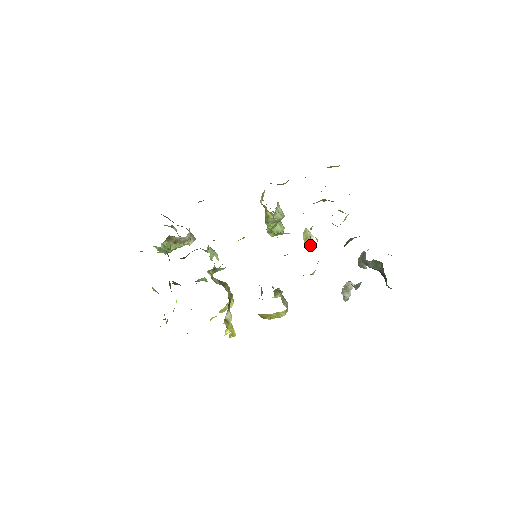
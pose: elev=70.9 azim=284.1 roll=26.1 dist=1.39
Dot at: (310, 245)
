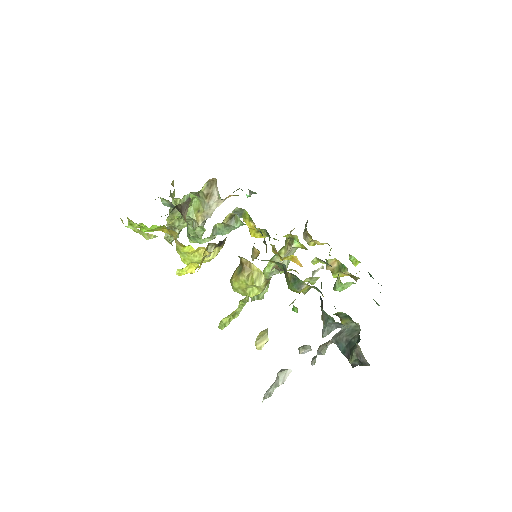
Dot at: (260, 344)
